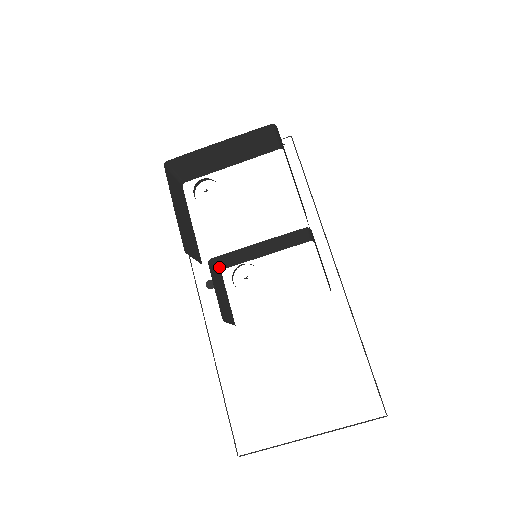
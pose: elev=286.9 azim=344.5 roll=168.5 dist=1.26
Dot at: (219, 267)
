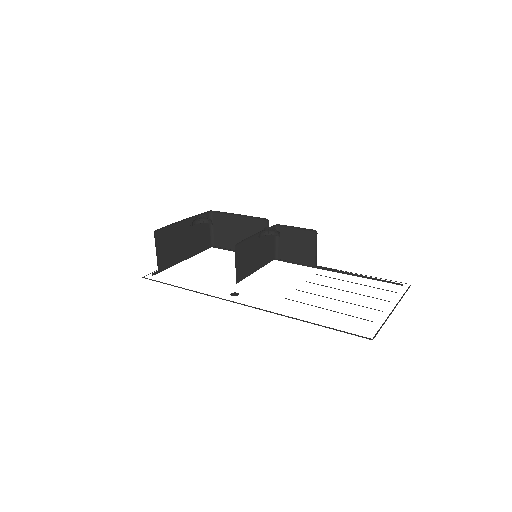
Dot at: occluded
